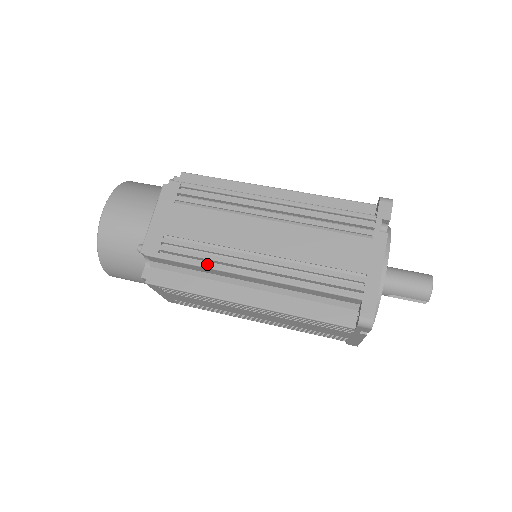
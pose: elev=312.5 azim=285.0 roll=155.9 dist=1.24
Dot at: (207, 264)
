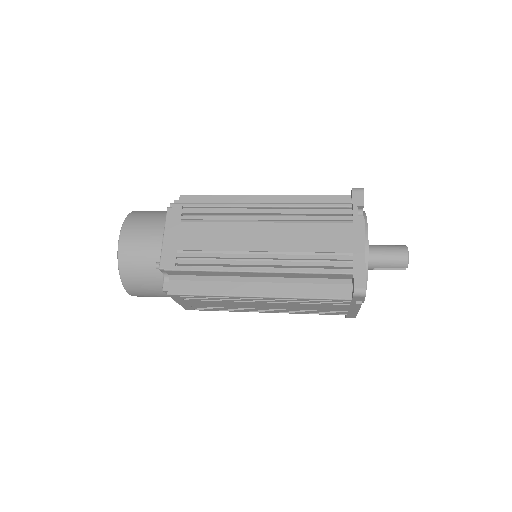
Dot at: (219, 268)
